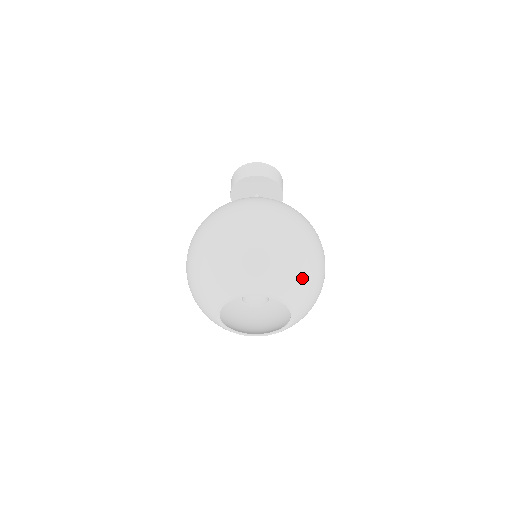
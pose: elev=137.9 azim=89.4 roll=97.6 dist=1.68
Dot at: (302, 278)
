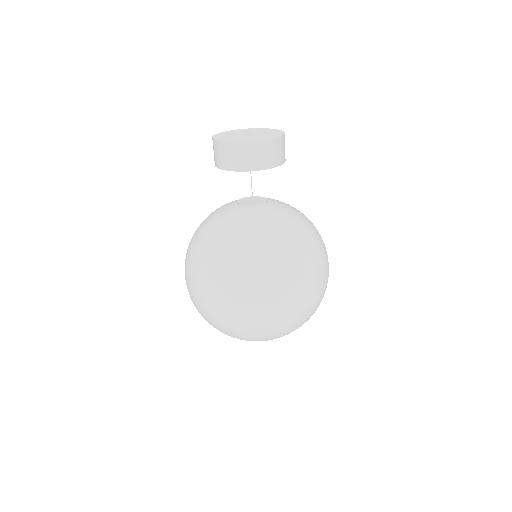
Dot at: occluded
